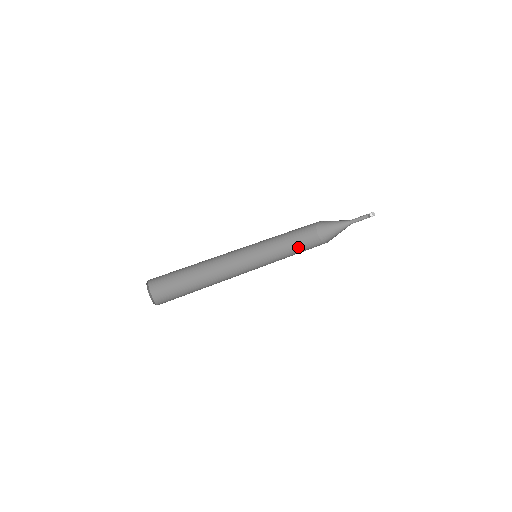
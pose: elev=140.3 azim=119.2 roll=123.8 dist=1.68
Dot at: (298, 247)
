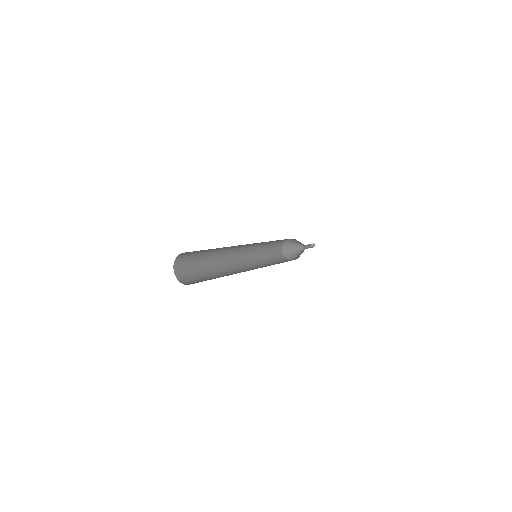
Dot at: (275, 260)
